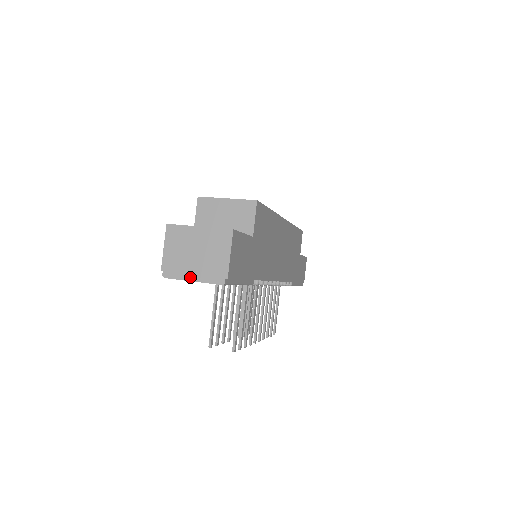
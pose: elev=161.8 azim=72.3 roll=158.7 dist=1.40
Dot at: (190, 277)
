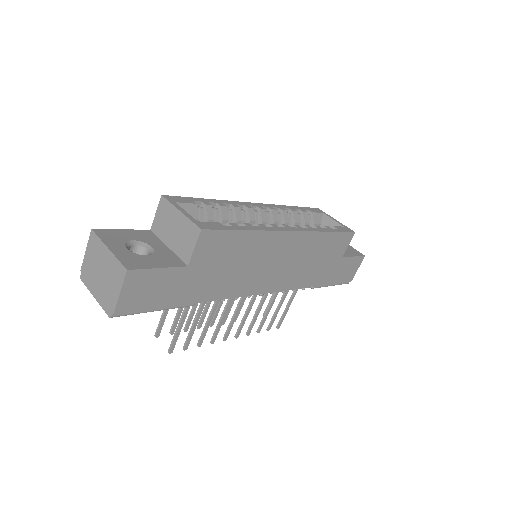
Dot at: (94, 292)
